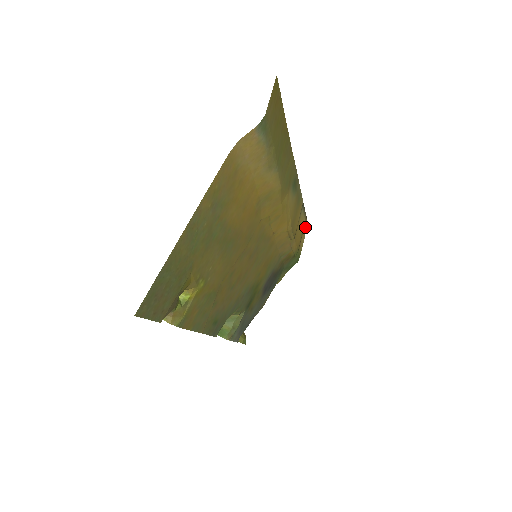
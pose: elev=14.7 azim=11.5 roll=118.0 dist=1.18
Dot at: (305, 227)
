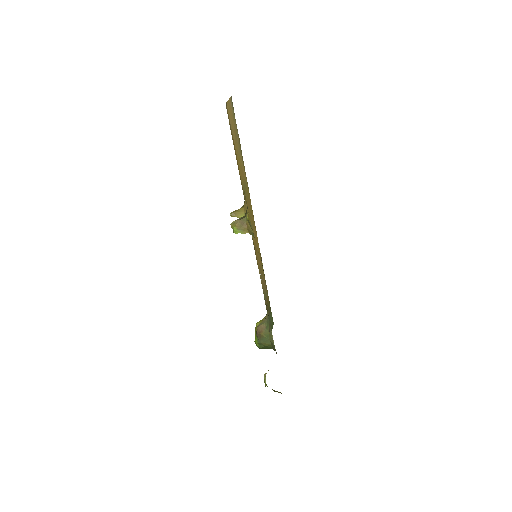
Dot at: occluded
